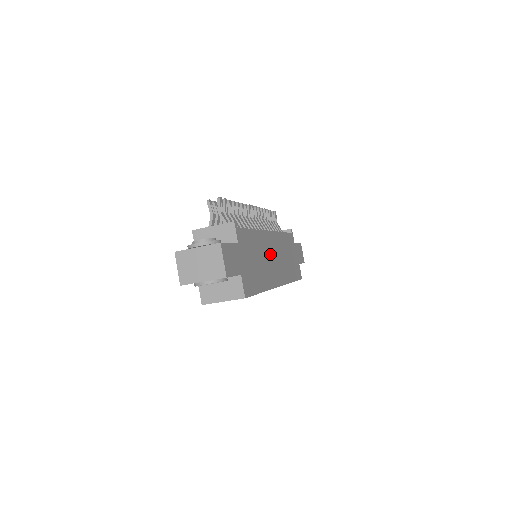
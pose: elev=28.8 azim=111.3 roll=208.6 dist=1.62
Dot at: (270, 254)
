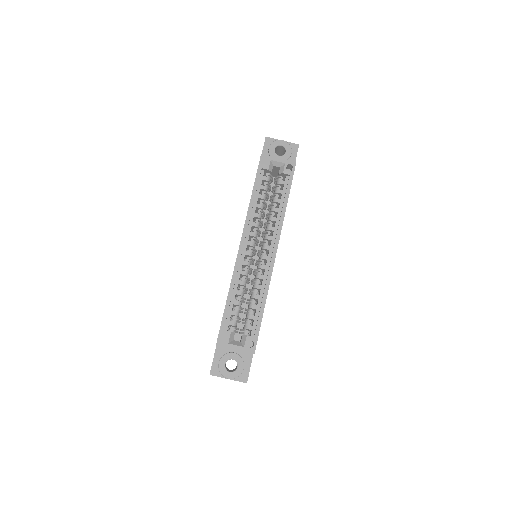
Dot at: occluded
